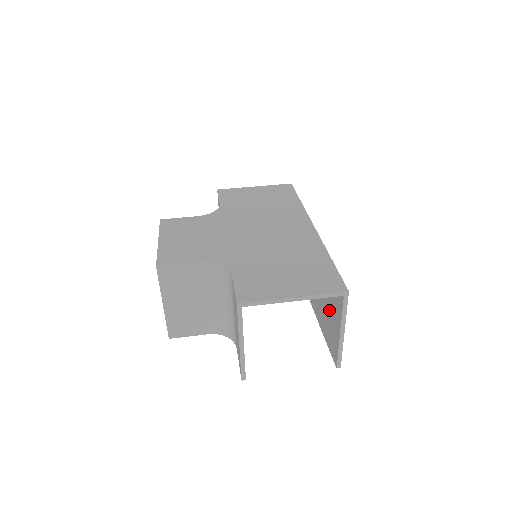
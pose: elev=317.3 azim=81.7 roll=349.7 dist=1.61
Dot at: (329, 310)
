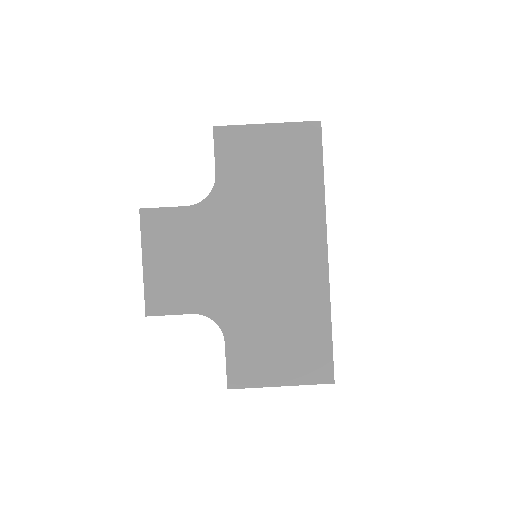
Dot at: occluded
